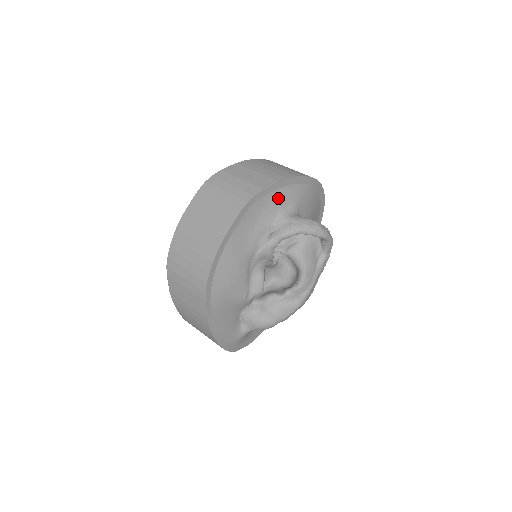
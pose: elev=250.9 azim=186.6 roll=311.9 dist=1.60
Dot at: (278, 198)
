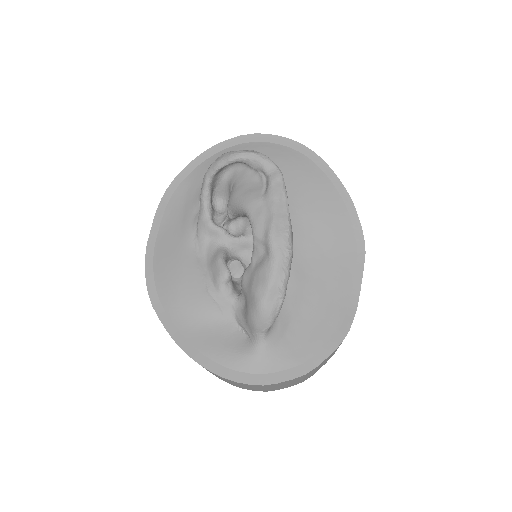
Dot at: (198, 175)
